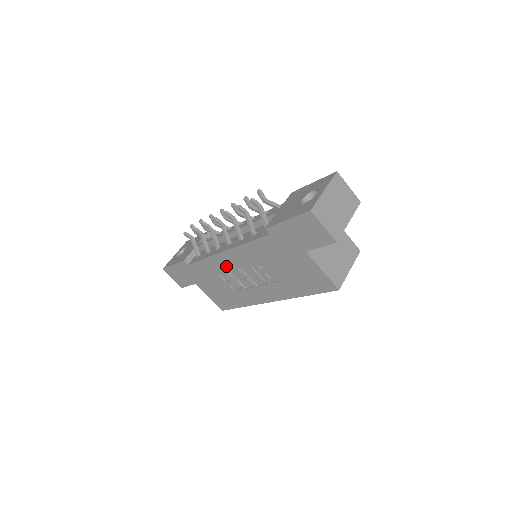
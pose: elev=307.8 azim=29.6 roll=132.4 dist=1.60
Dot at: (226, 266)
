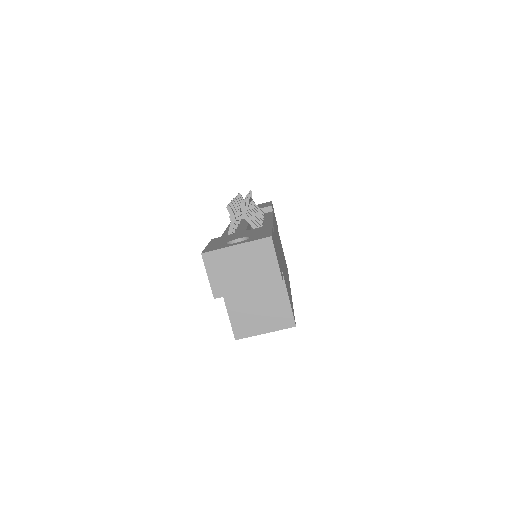
Dot at: occluded
